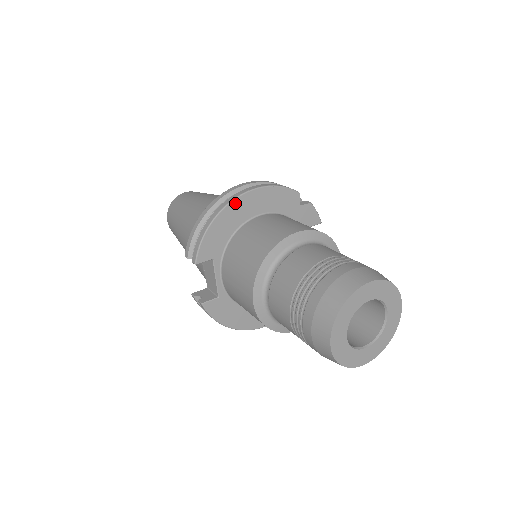
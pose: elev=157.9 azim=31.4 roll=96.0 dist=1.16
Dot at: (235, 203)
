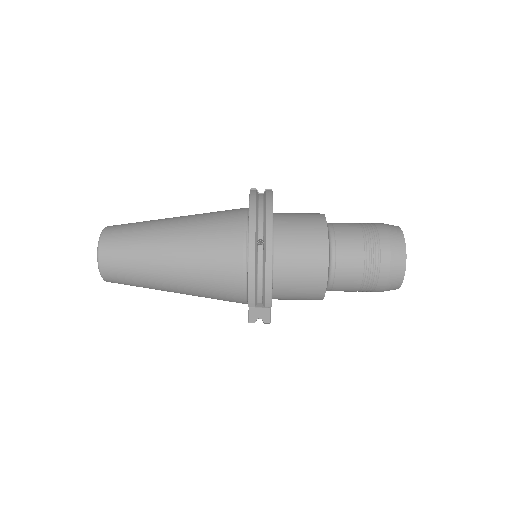
Dot at: occluded
